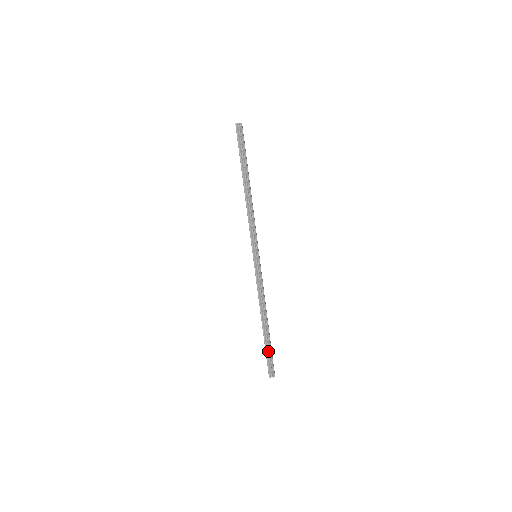
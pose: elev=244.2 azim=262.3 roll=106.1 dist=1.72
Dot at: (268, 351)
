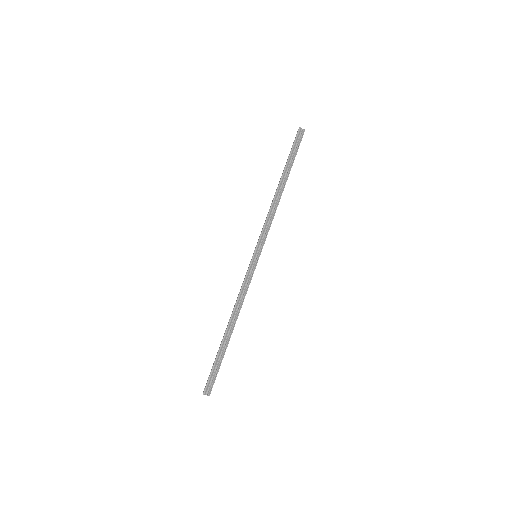
Dot at: (217, 362)
